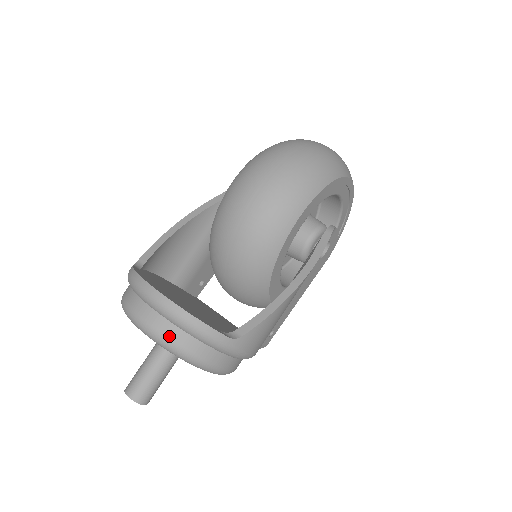
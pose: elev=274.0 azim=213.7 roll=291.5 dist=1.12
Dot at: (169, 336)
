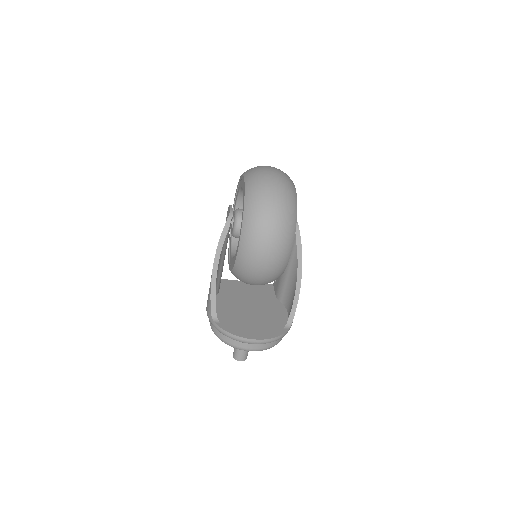
Dot at: (265, 348)
